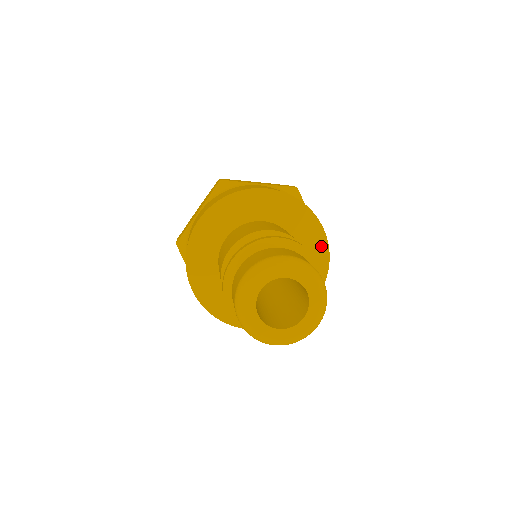
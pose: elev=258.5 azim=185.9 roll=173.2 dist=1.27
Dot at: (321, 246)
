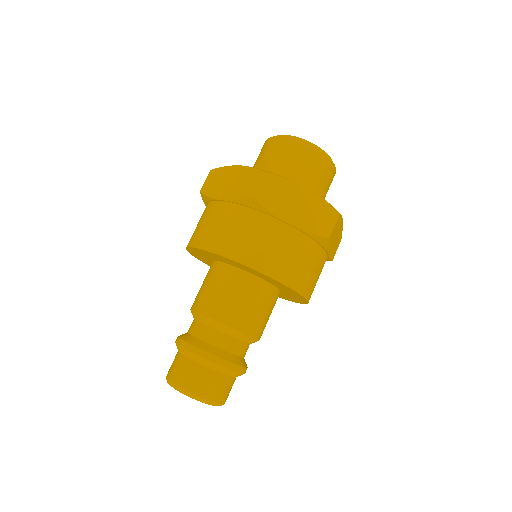
Dot at: (275, 281)
